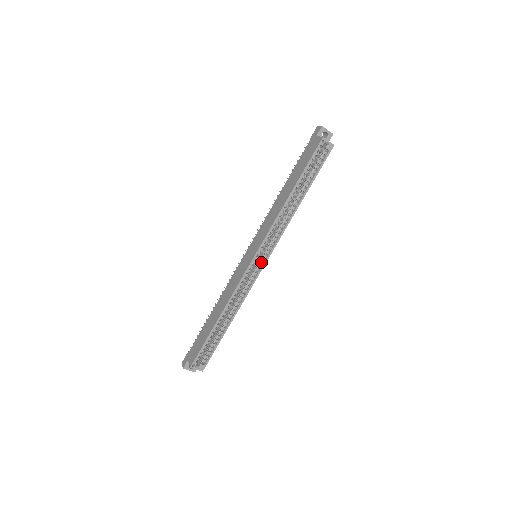
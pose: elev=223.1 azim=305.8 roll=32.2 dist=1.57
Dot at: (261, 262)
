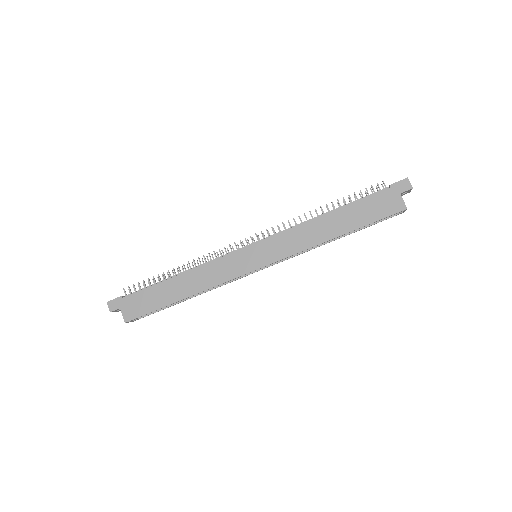
Dot at: occluded
